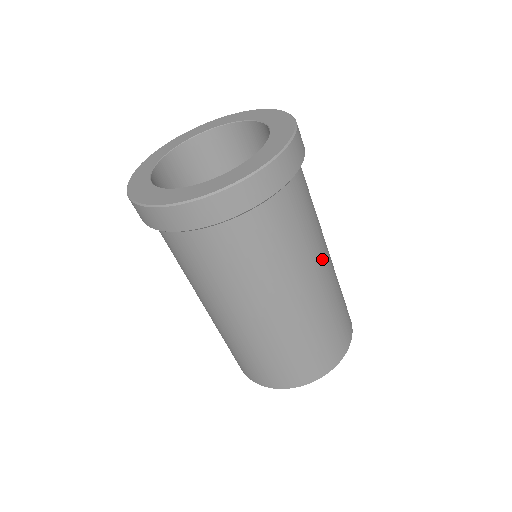
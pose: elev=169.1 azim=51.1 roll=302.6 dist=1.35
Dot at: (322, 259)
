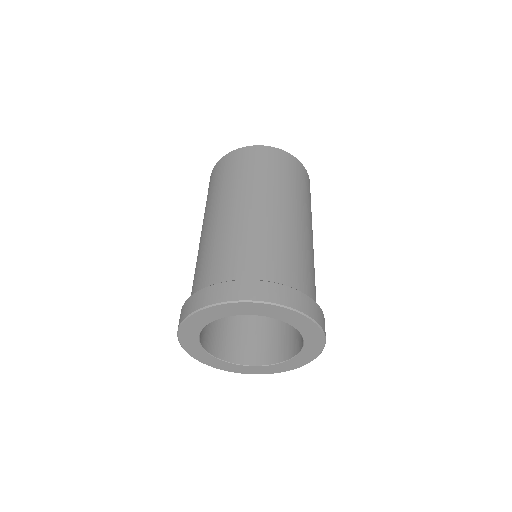
Dot at: occluded
